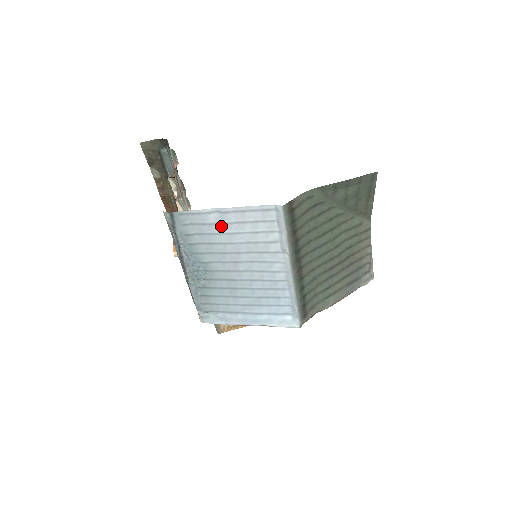
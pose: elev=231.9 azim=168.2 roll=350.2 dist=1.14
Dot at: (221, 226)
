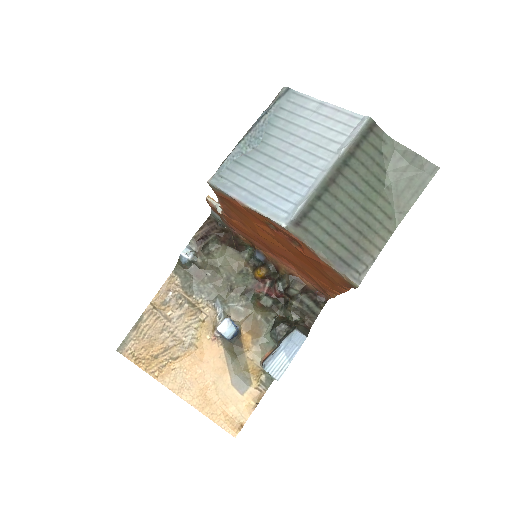
Dot at: (312, 113)
